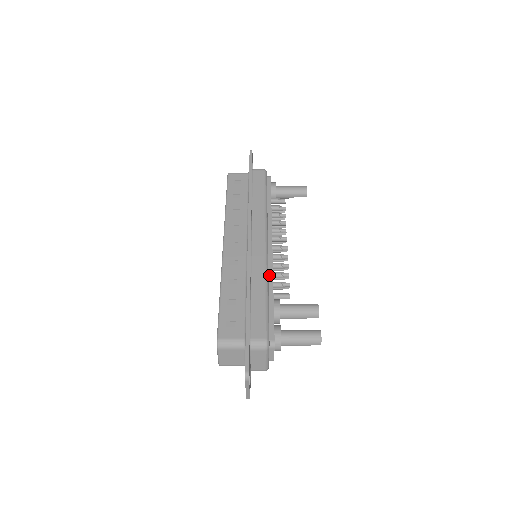
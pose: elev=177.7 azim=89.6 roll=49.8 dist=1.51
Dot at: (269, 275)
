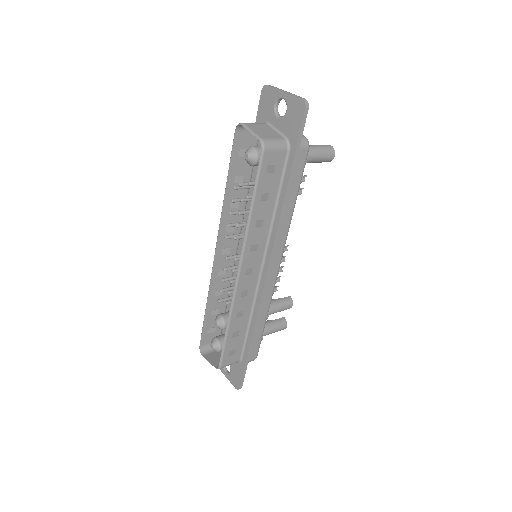
Dot at: occluded
